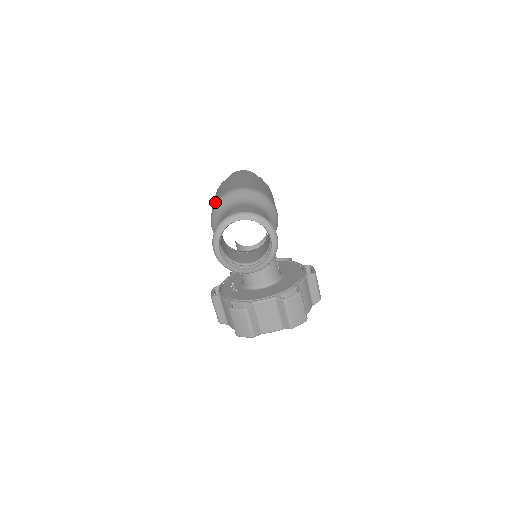
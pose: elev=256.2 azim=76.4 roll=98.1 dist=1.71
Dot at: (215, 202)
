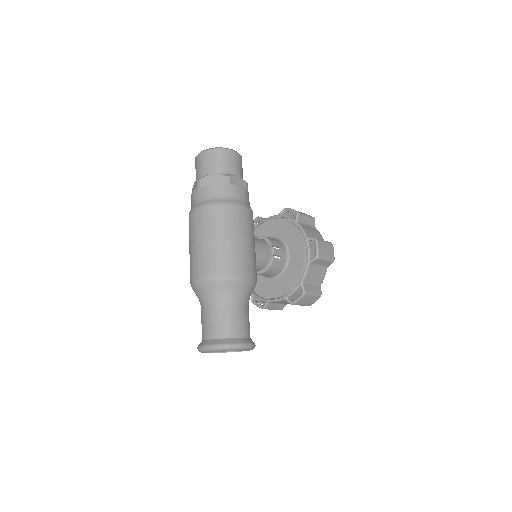
Dot at: occluded
